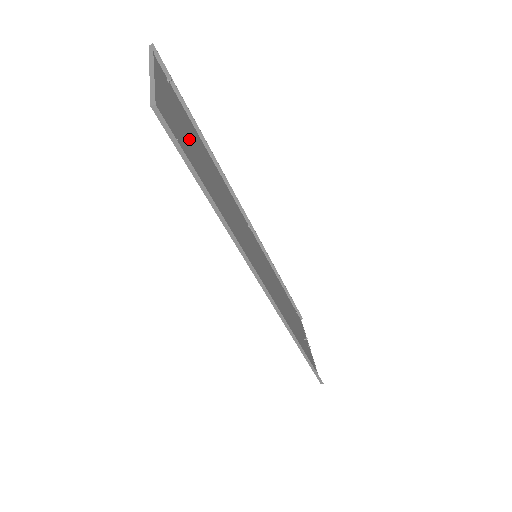
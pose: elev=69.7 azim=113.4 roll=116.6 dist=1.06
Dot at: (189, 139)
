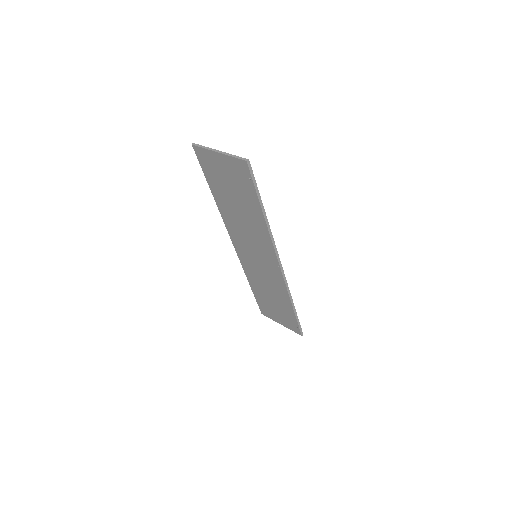
Dot at: (229, 187)
